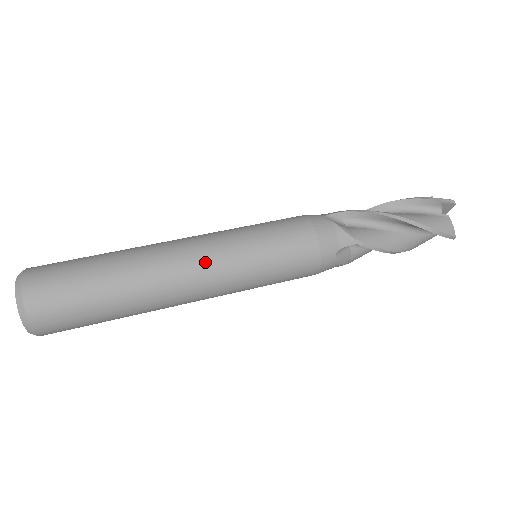
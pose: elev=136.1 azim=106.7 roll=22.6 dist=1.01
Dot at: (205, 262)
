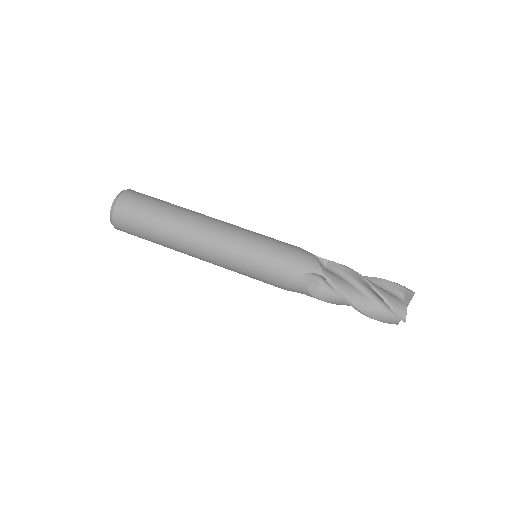
Dot at: (212, 260)
